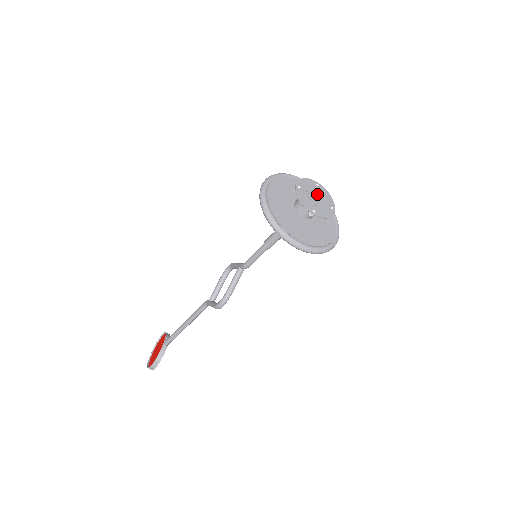
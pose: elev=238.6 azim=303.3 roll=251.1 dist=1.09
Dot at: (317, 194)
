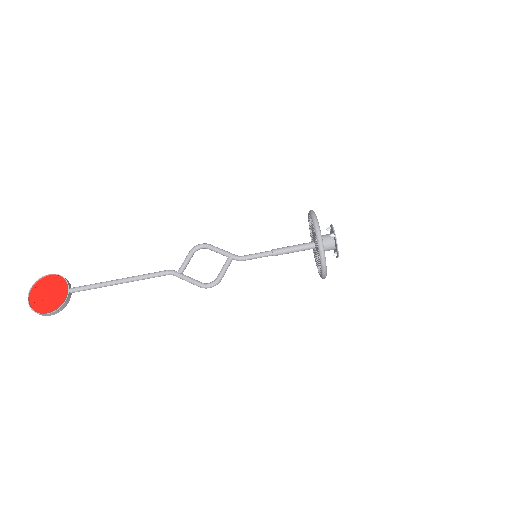
Dot at: occluded
